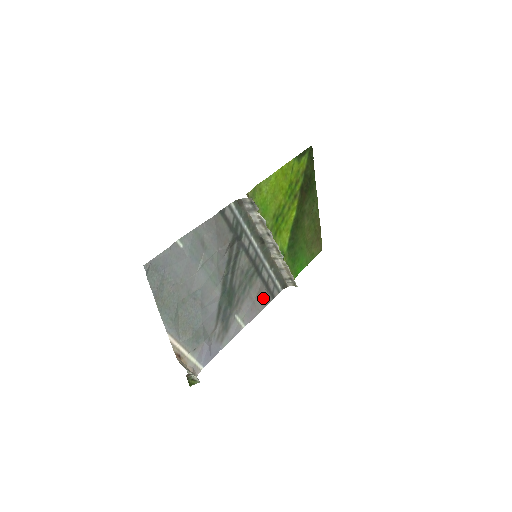
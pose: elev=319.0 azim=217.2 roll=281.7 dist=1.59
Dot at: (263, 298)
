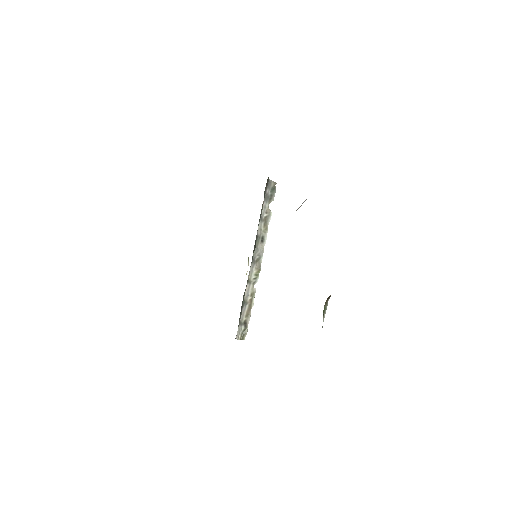
Dot at: occluded
